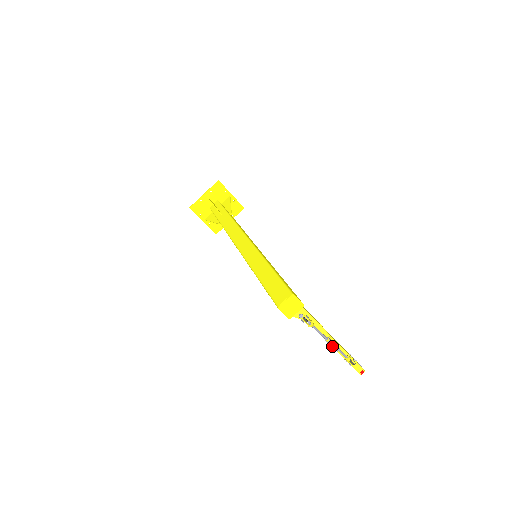
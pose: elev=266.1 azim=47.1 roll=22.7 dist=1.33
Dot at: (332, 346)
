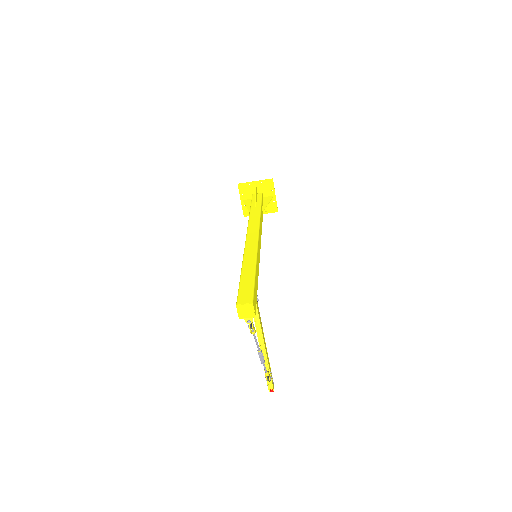
Dot at: (260, 357)
